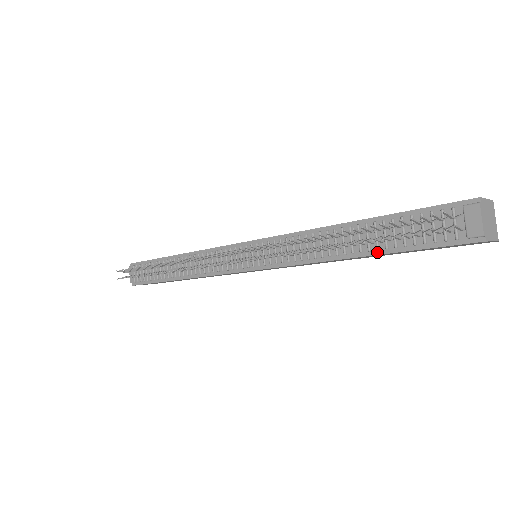
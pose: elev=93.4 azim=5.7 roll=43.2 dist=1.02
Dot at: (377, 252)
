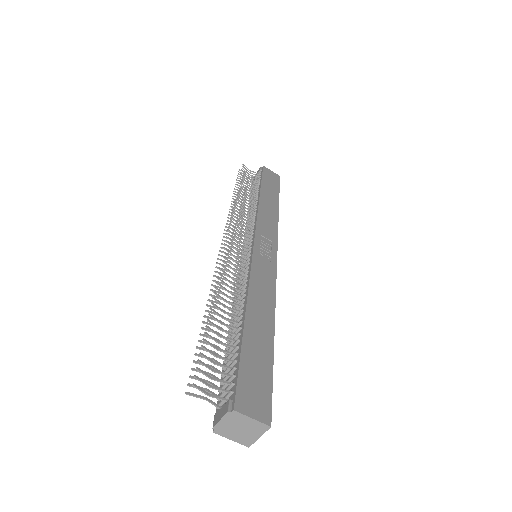
Dot at: (227, 349)
